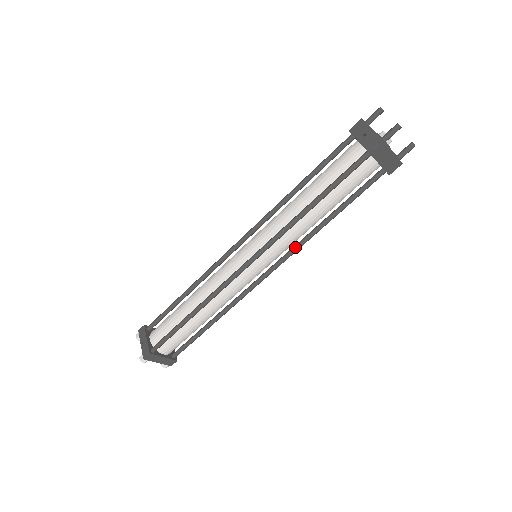
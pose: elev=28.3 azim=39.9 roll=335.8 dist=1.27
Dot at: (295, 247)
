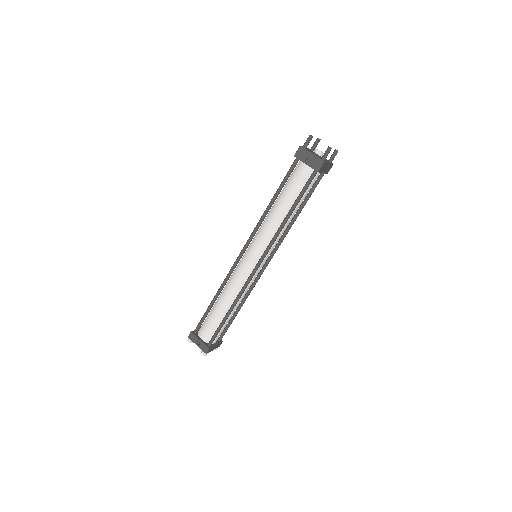
Dot at: (281, 240)
